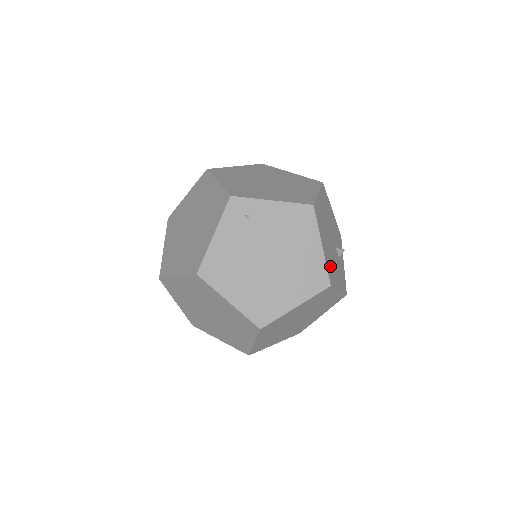
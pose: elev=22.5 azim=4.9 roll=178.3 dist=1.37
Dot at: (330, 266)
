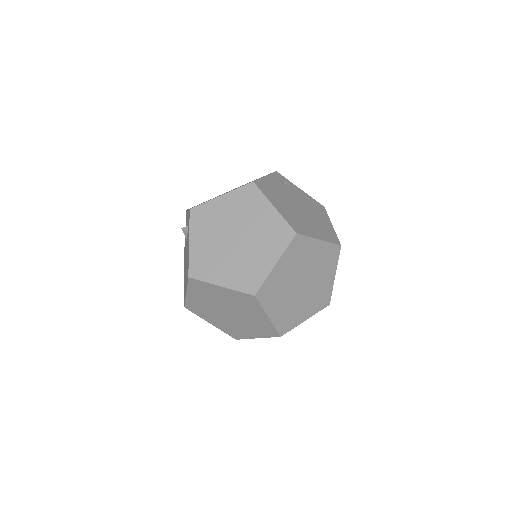
Dot at: occluded
